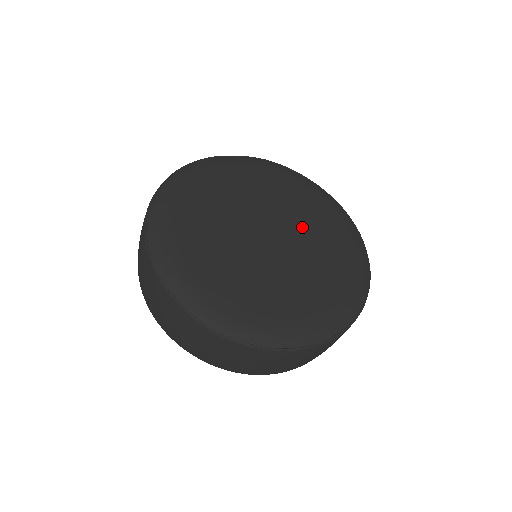
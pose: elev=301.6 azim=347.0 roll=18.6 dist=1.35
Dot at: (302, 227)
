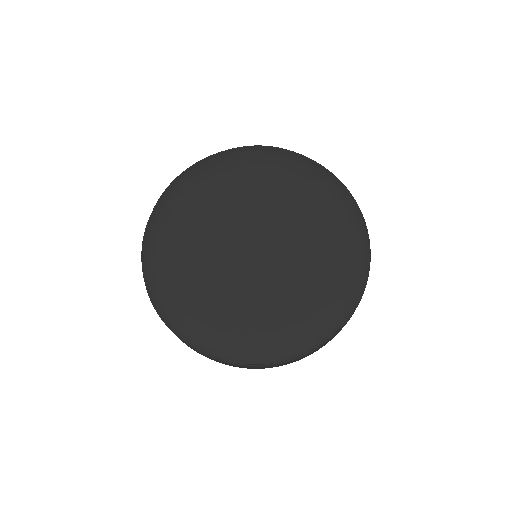
Dot at: (293, 227)
